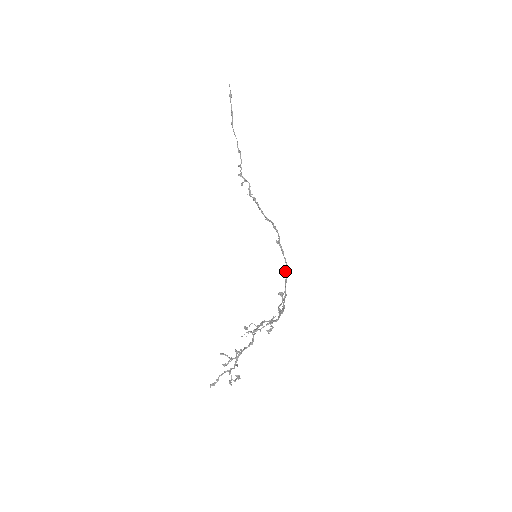
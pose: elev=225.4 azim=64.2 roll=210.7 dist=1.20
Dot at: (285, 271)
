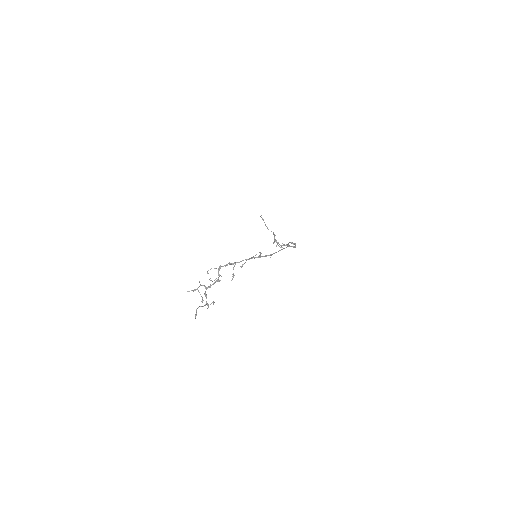
Dot at: (282, 249)
